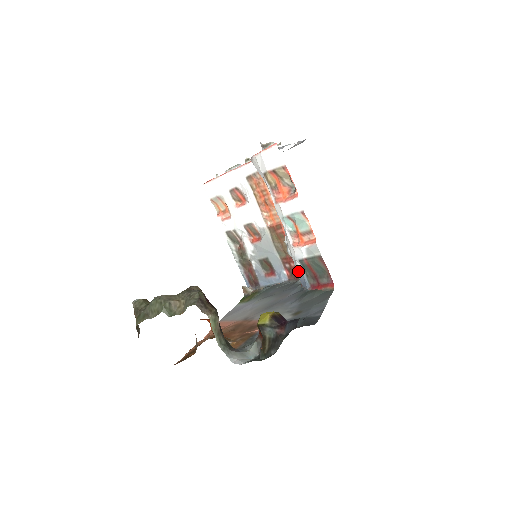
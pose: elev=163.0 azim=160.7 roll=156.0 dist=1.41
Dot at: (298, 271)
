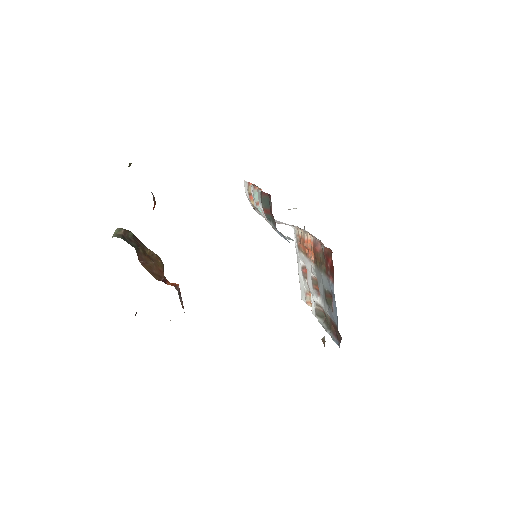
Dot at: occluded
